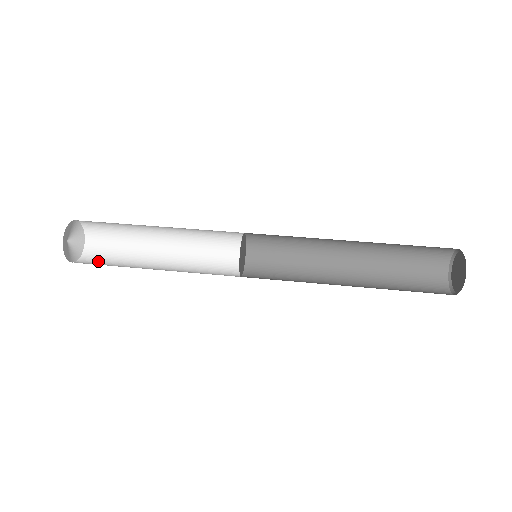
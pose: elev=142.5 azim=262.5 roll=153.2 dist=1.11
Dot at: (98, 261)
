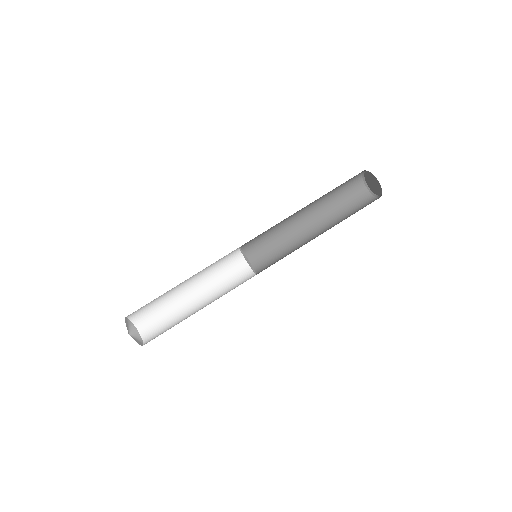
Dot at: (157, 332)
